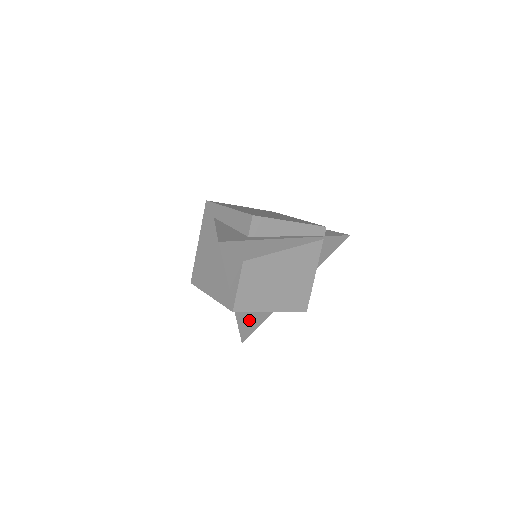
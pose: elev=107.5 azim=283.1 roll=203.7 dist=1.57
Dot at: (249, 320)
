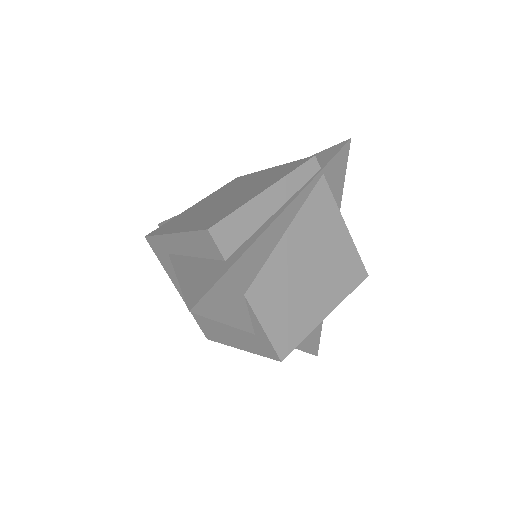
Dot at: occluded
